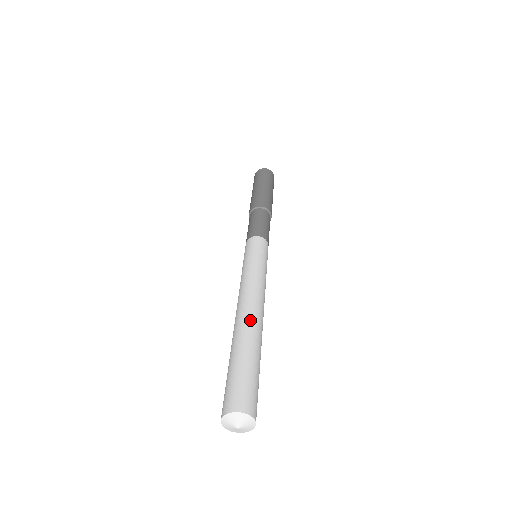
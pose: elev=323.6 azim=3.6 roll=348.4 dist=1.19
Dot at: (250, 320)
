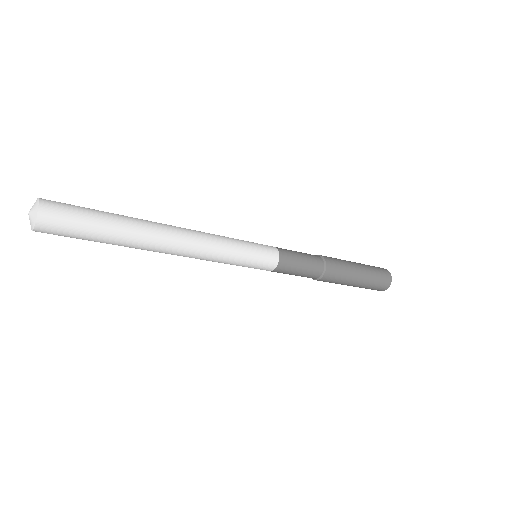
Dot at: occluded
